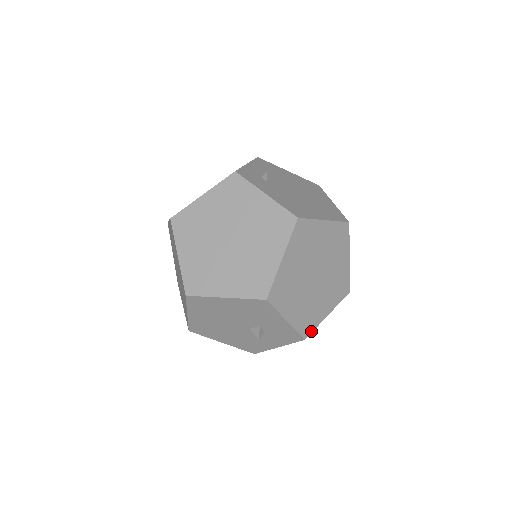
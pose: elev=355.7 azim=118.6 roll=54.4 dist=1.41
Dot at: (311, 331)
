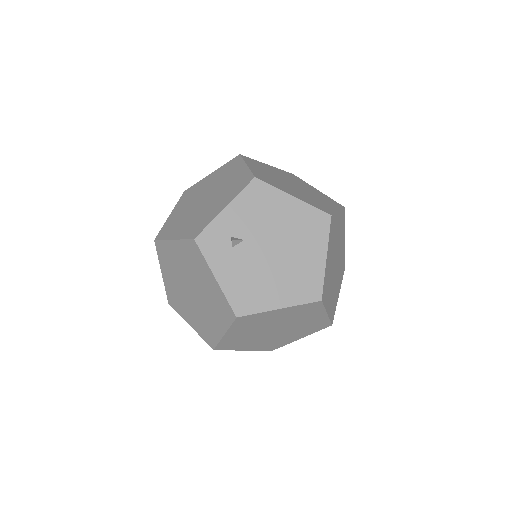
Dot at: (278, 347)
